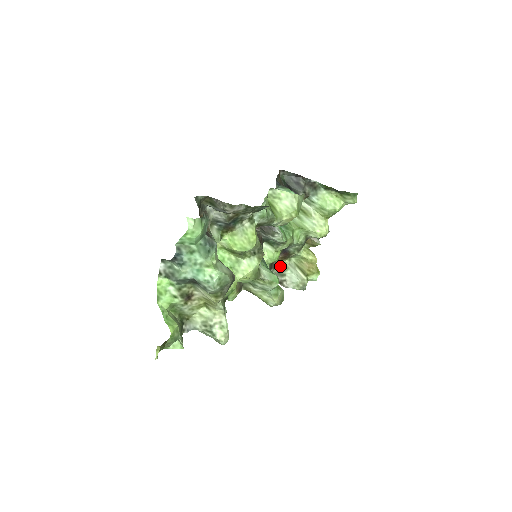
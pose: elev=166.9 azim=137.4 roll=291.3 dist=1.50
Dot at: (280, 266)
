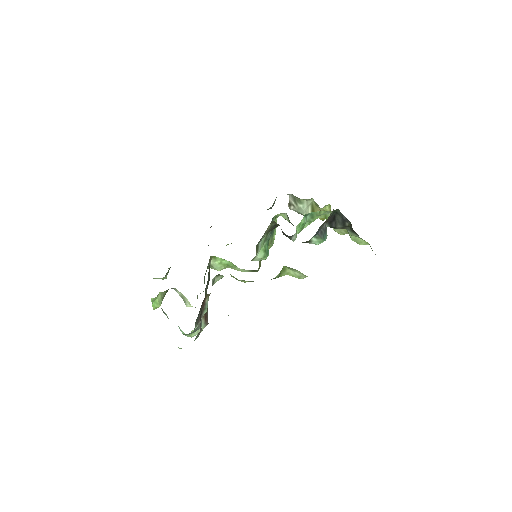
Dot at: (298, 198)
